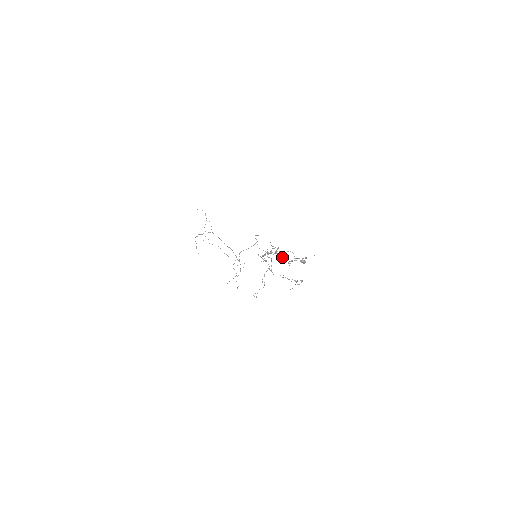
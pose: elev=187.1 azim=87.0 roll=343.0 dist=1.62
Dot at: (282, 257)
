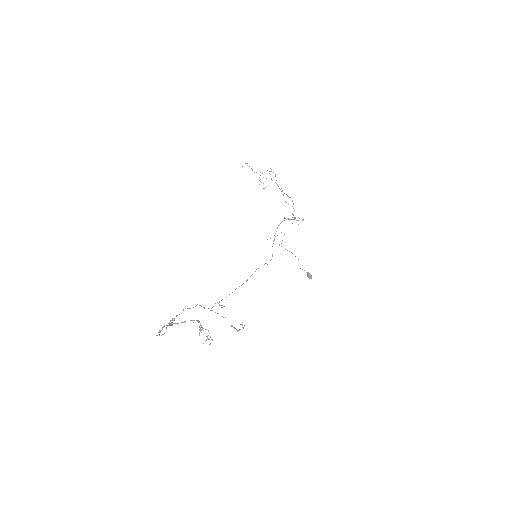
Dot at: (198, 321)
